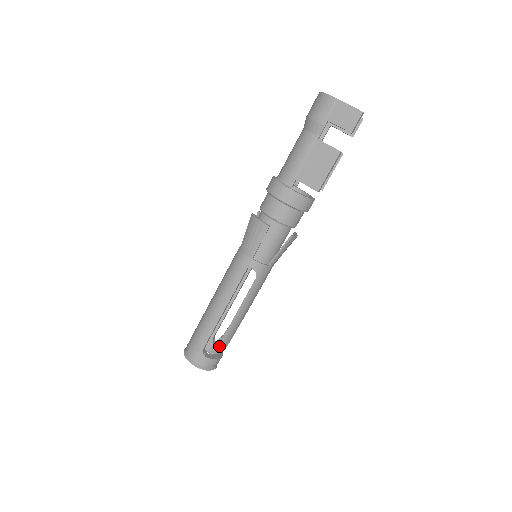
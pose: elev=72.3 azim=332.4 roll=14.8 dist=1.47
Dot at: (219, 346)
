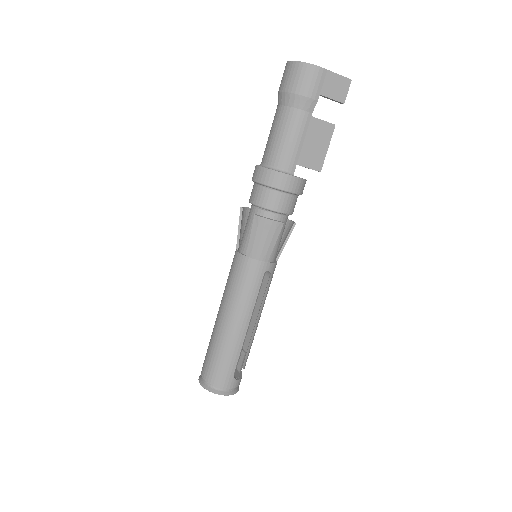
Dot at: occluded
